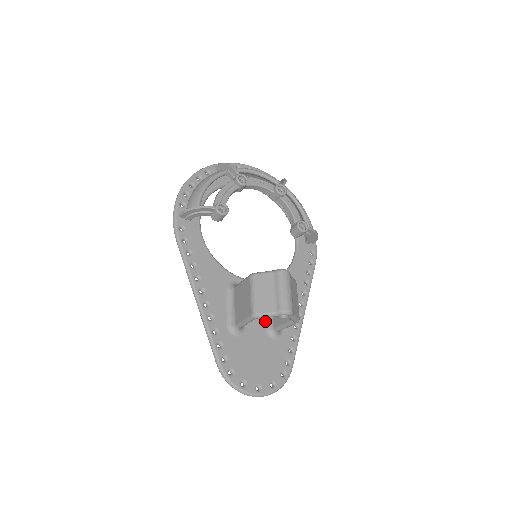
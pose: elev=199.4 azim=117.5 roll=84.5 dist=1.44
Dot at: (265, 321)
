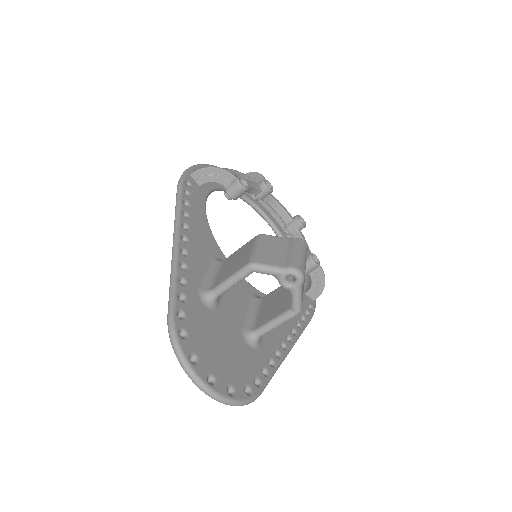
Dot at: (244, 320)
